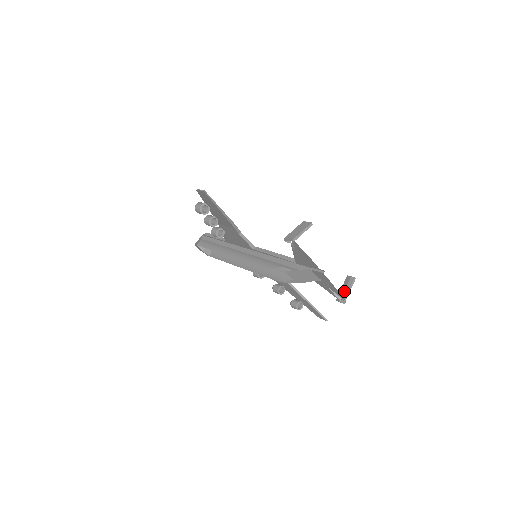
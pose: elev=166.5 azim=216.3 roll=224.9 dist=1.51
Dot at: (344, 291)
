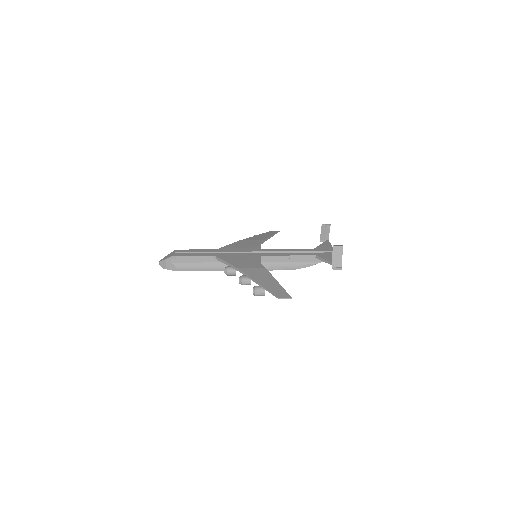
Dot at: (326, 236)
